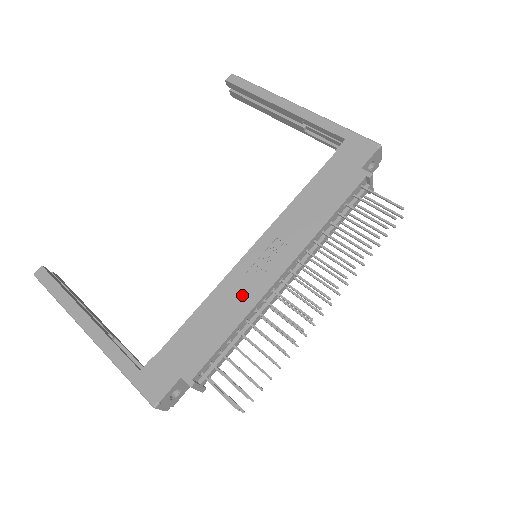
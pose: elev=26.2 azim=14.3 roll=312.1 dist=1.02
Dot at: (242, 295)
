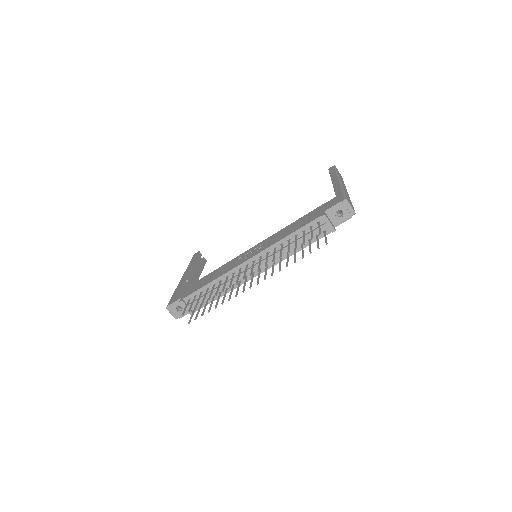
Dot at: (228, 268)
